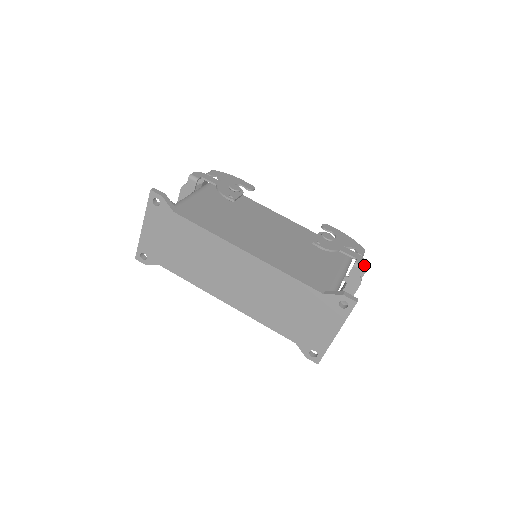
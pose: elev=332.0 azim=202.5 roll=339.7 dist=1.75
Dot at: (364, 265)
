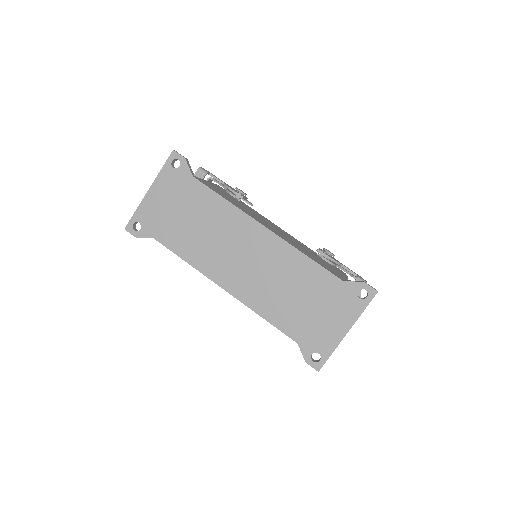
Dot at: (366, 281)
